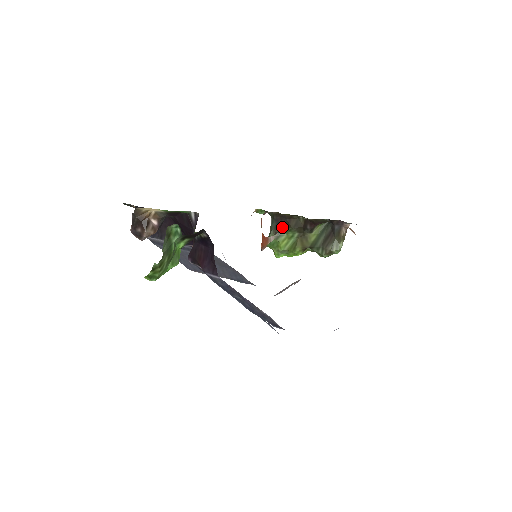
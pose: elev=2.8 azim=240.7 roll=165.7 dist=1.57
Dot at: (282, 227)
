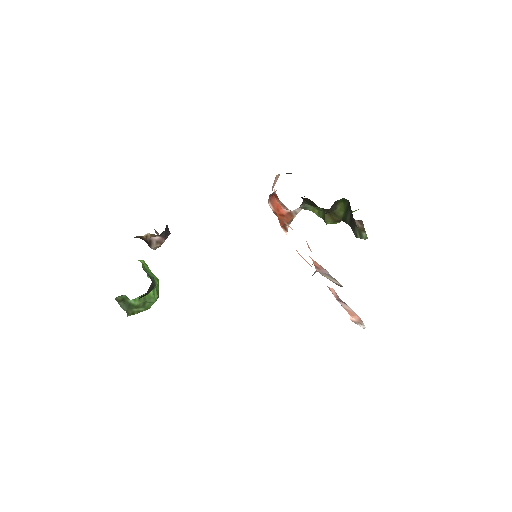
Dot at: occluded
